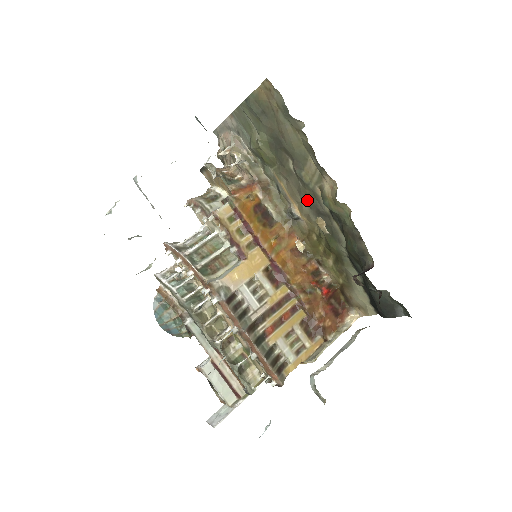
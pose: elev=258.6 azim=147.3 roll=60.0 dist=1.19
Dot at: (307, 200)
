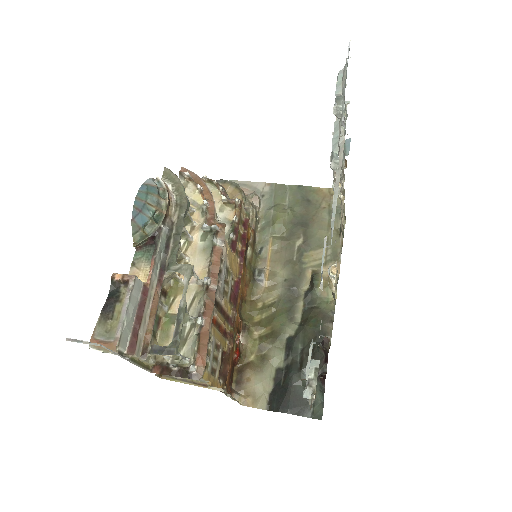
Dot at: (289, 273)
